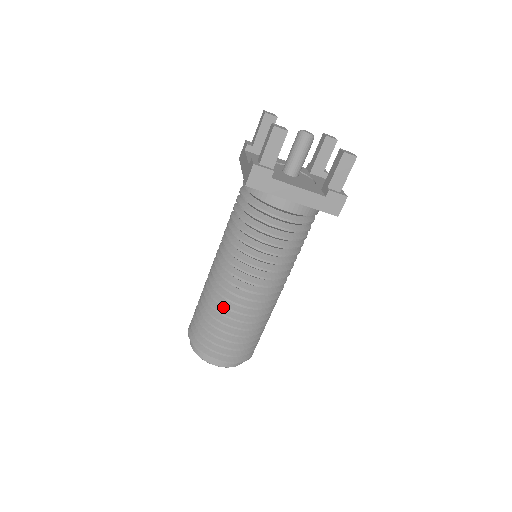
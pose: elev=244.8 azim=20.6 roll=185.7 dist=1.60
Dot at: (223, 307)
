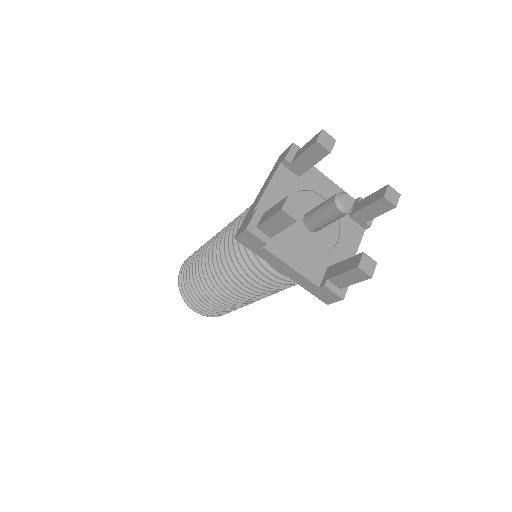
Dot at: occluded
